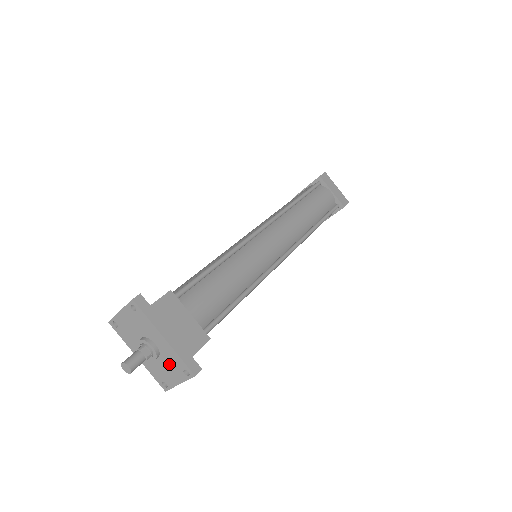
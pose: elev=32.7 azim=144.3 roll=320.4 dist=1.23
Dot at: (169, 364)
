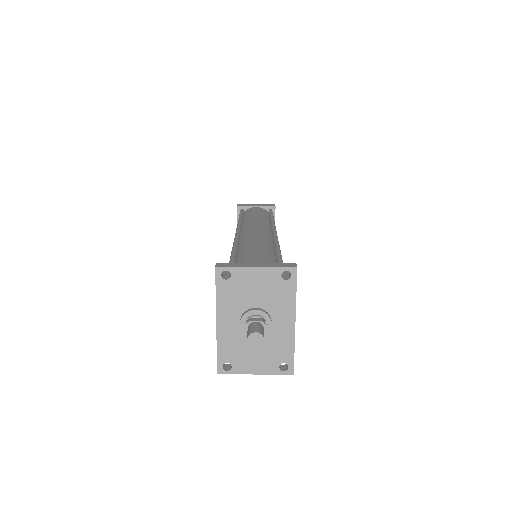
Dot at: (267, 349)
